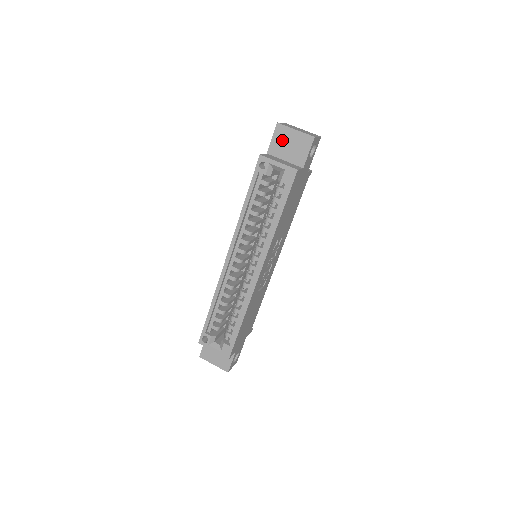
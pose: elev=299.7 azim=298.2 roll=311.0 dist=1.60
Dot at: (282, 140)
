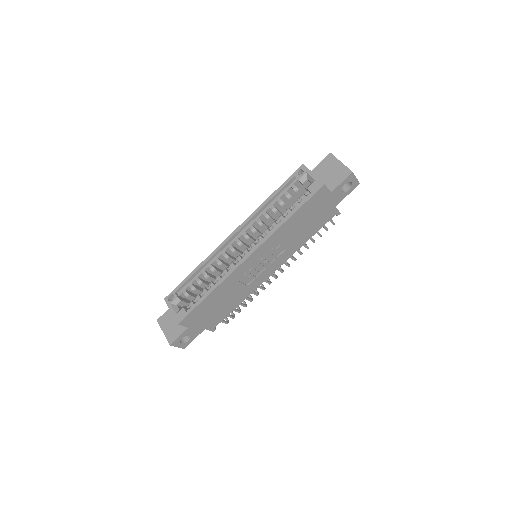
Dot at: (327, 166)
